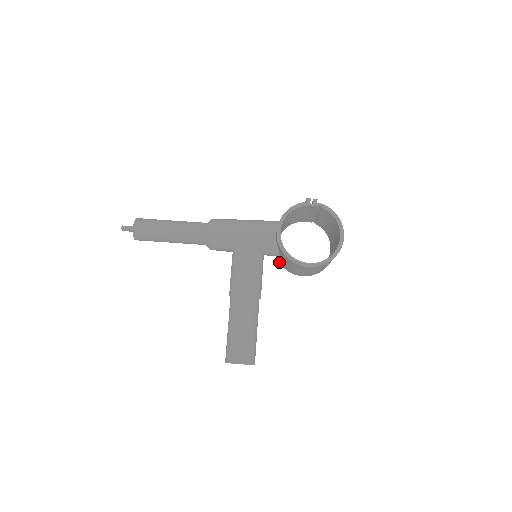
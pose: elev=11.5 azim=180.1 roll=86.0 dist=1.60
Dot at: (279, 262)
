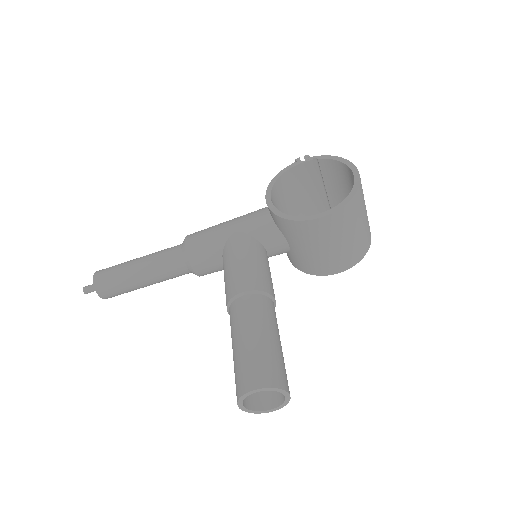
Dot at: (298, 269)
